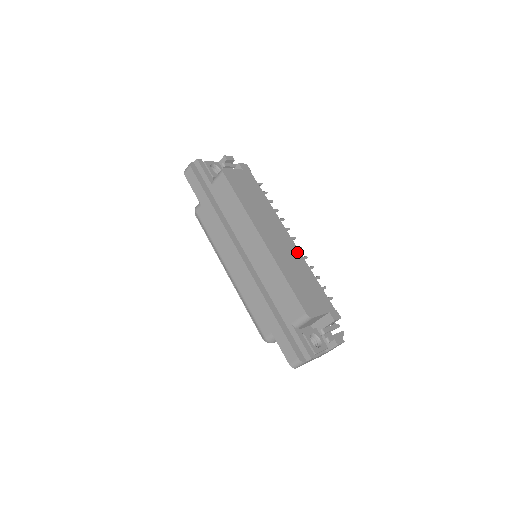
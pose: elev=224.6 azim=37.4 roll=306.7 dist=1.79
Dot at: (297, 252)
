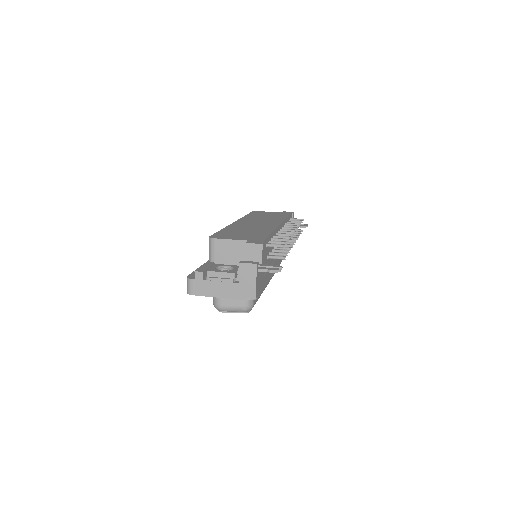
Dot at: (272, 227)
